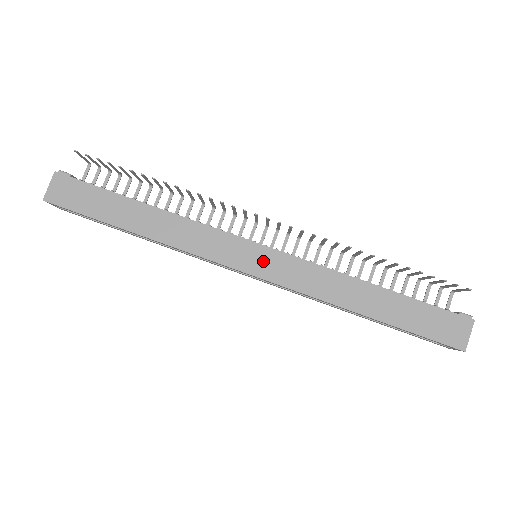
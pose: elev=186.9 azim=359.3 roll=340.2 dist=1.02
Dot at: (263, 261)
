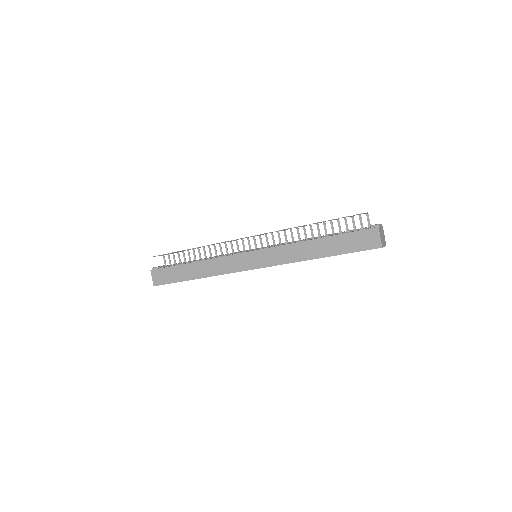
Dot at: (256, 259)
